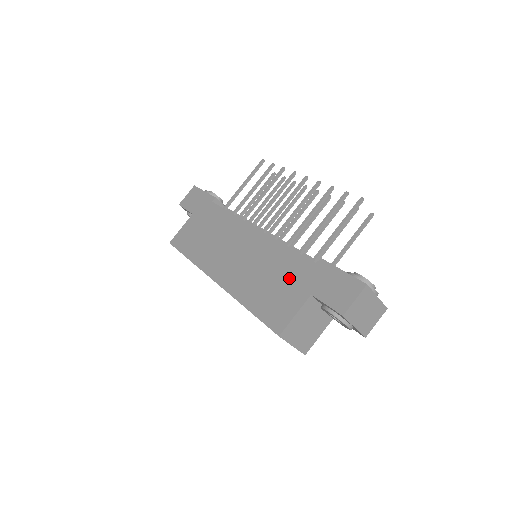
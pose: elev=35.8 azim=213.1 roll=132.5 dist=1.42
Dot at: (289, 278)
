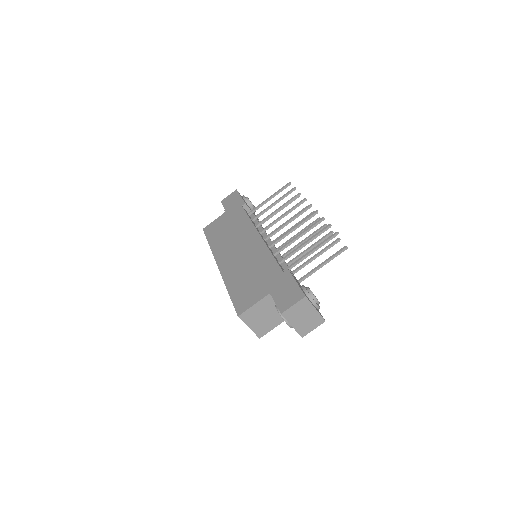
Dot at: (262, 277)
